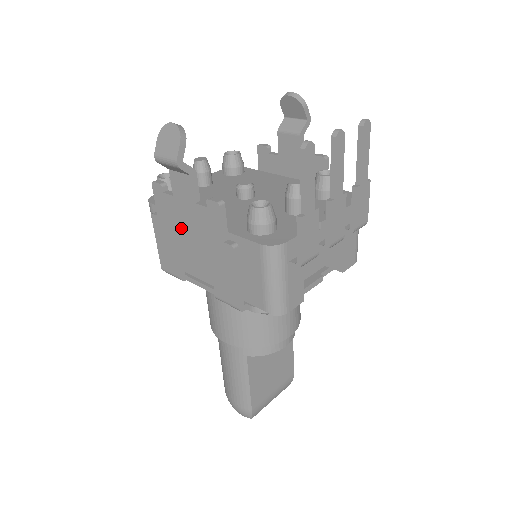
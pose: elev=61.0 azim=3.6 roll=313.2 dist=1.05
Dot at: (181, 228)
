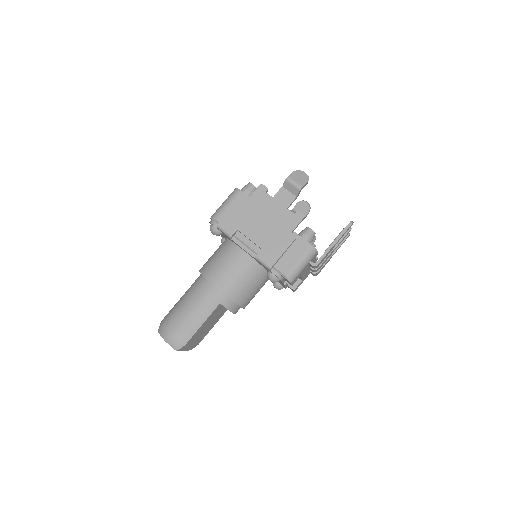
Dot at: (263, 213)
